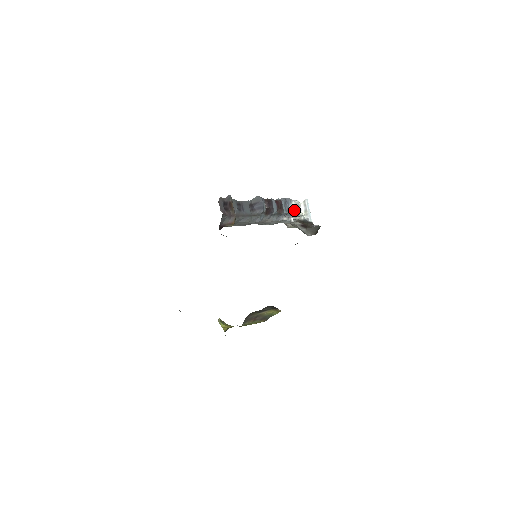
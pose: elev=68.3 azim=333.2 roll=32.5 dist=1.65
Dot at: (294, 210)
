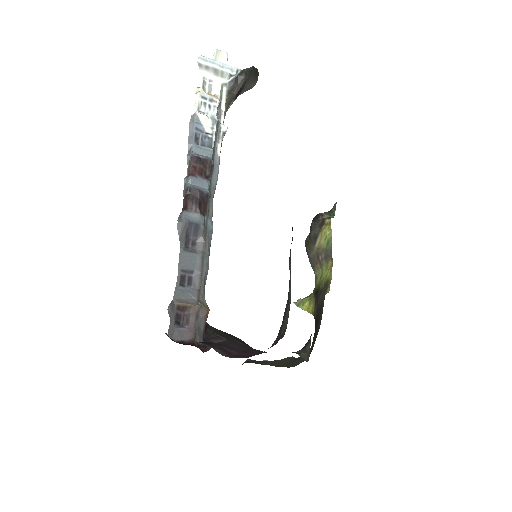
Dot at: (212, 120)
